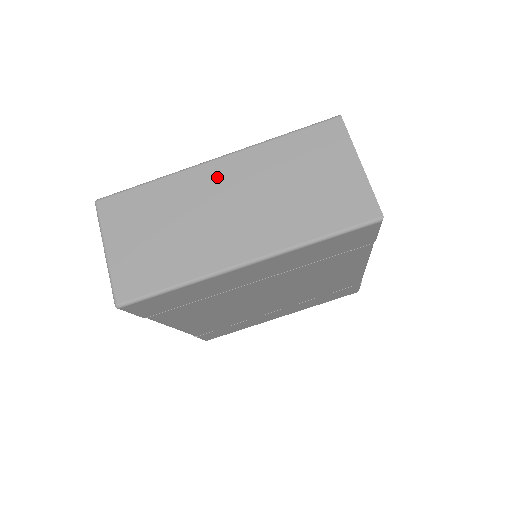
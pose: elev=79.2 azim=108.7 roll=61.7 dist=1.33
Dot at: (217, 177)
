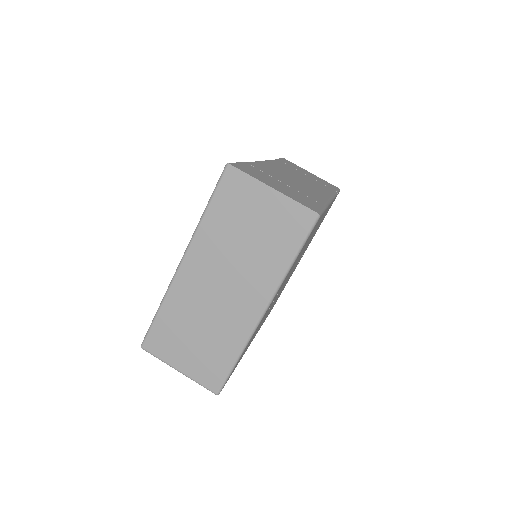
Dot at: (194, 274)
